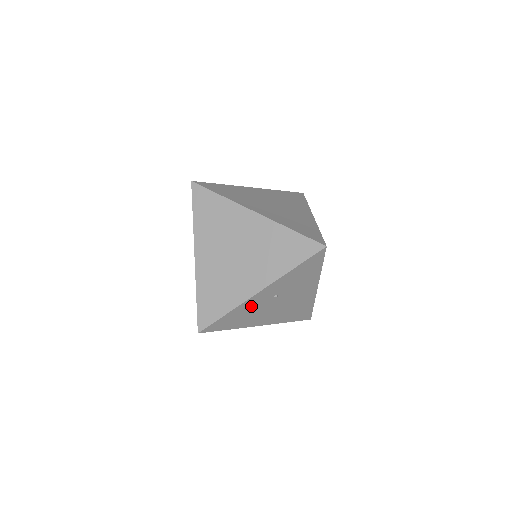
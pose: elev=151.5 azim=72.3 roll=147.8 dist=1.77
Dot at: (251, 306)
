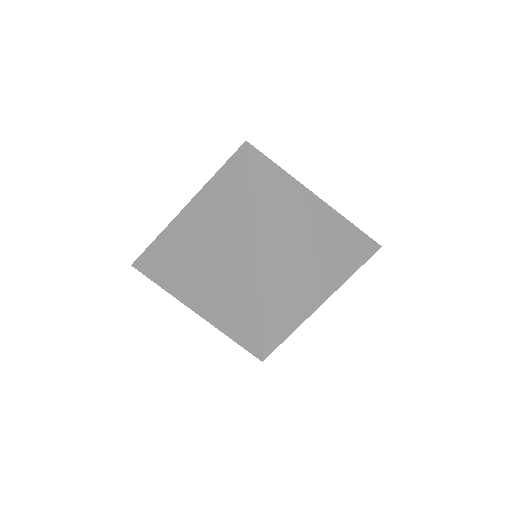
Dot at: occluded
